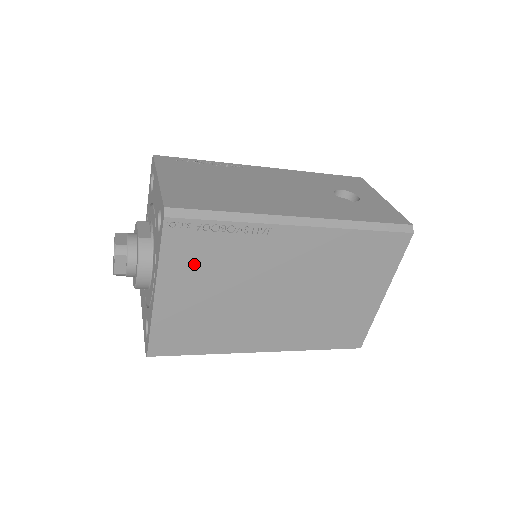
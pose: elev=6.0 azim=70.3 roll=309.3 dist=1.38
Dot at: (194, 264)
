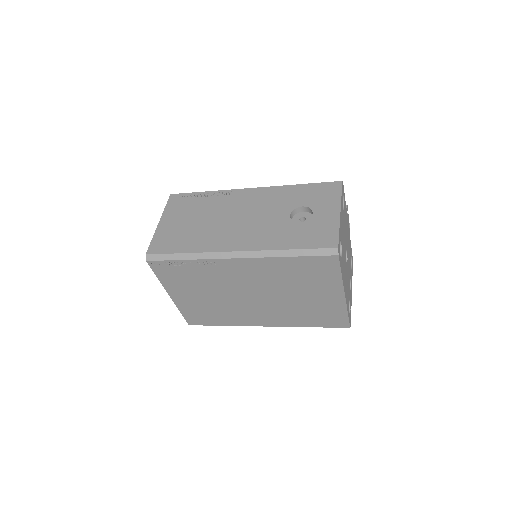
Dot at: (181, 281)
